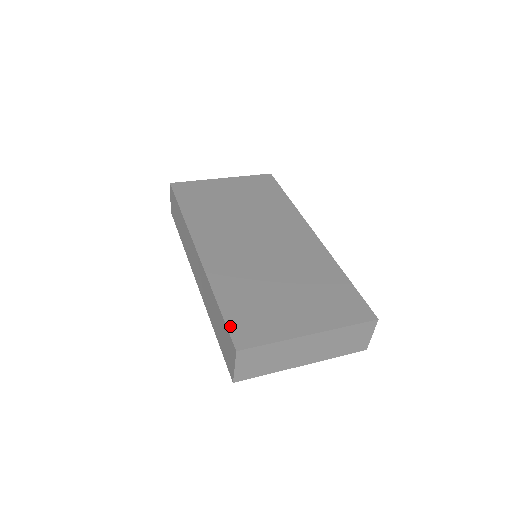
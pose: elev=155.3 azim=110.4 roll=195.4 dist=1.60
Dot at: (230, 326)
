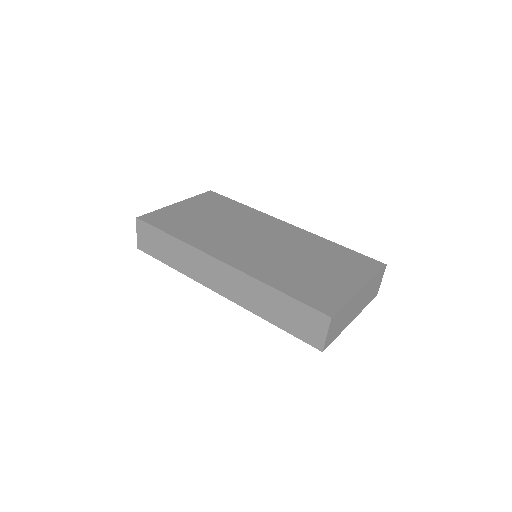
Dot at: (309, 303)
